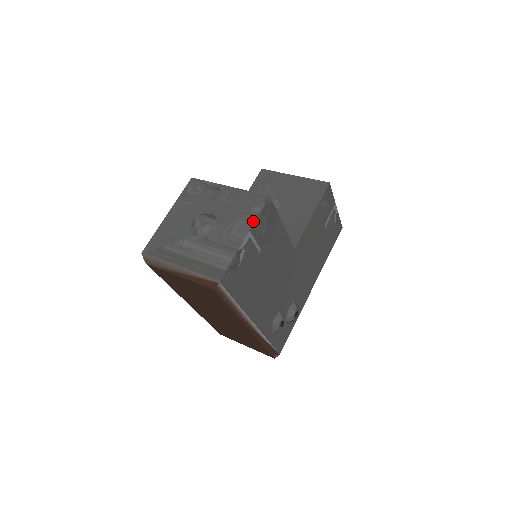
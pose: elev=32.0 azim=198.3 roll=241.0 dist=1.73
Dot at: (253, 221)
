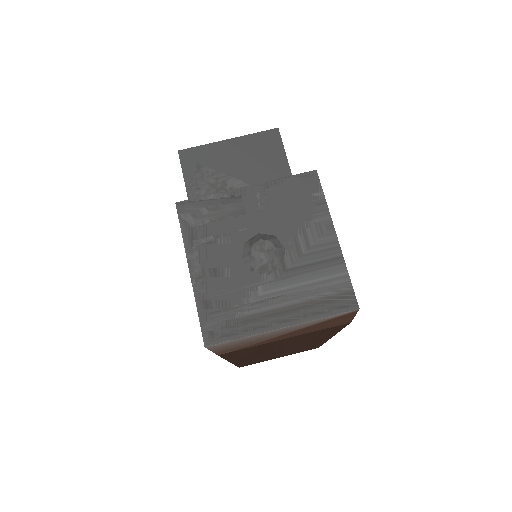
Dot at: (327, 211)
